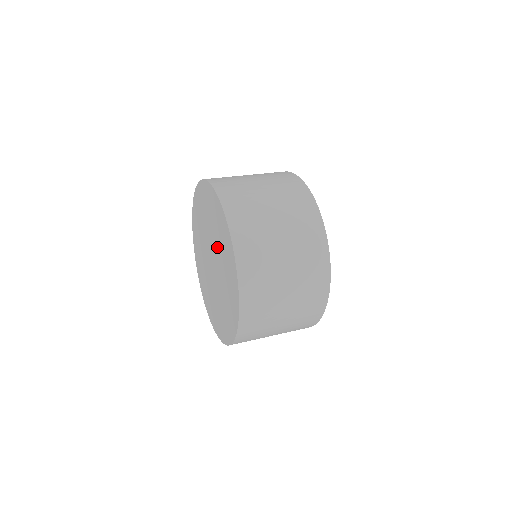
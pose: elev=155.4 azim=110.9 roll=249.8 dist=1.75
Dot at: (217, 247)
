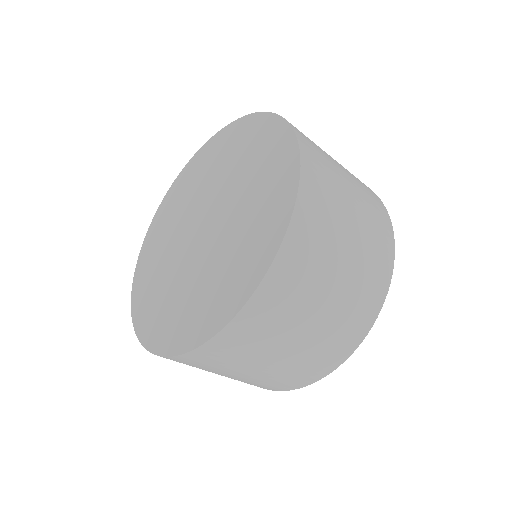
Dot at: (199, 192)
